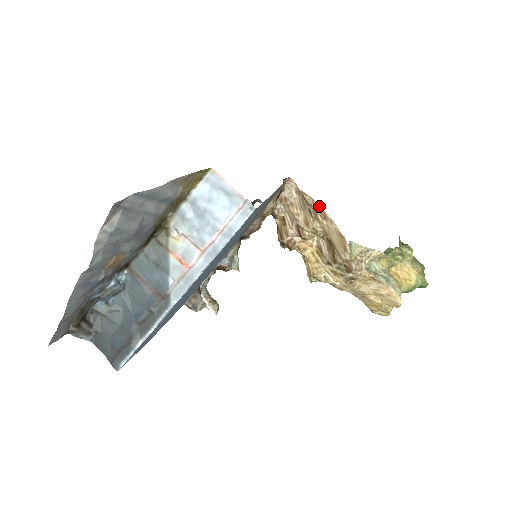
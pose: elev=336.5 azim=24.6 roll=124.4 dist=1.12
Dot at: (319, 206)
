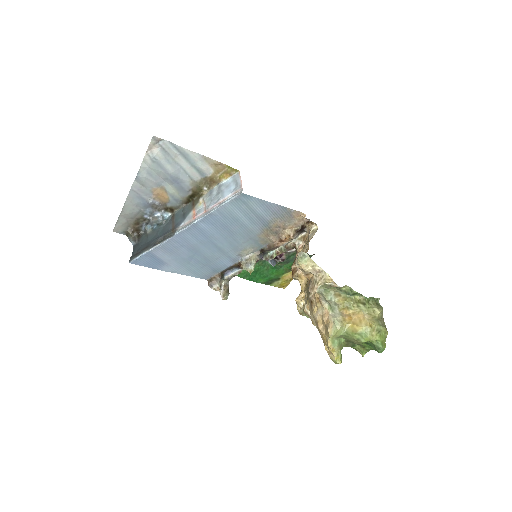
Dot at: (309, 233)
